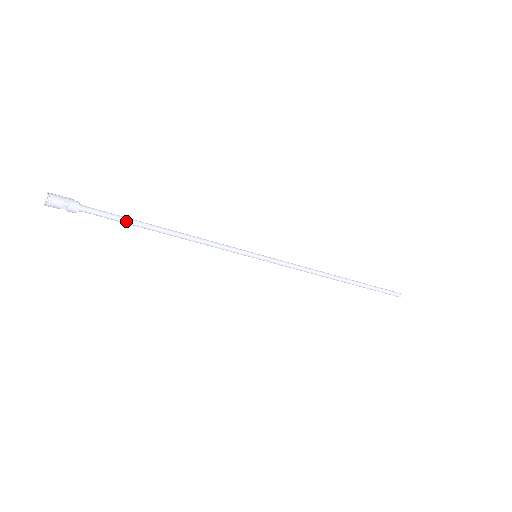
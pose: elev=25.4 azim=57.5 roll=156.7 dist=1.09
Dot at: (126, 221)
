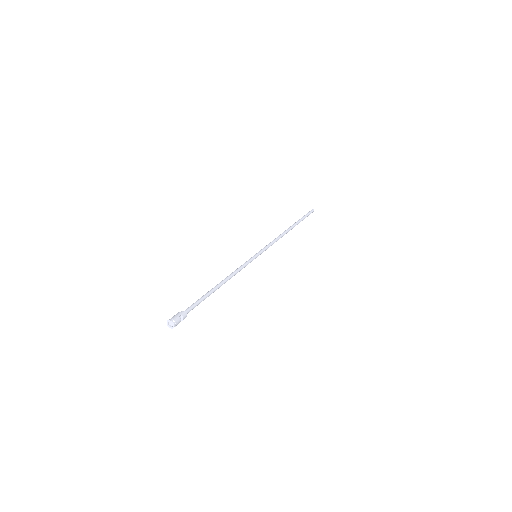
Dot at: occluded
